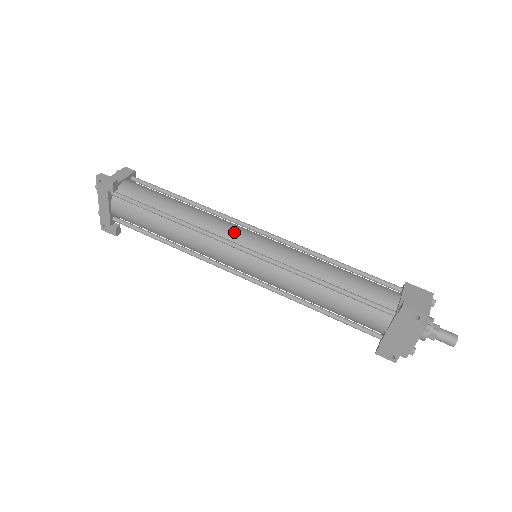
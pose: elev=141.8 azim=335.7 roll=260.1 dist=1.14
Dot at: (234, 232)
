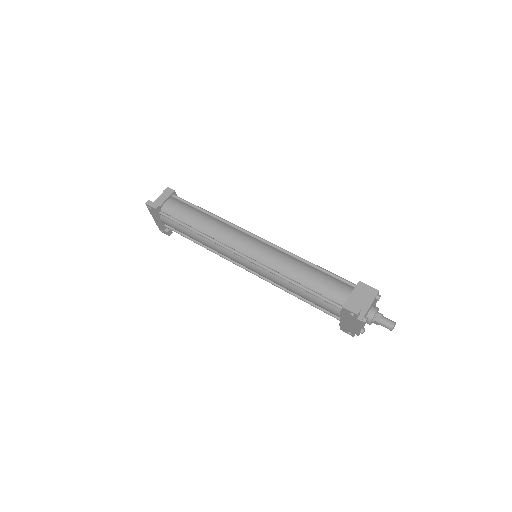
Dot at: (237, 241)
